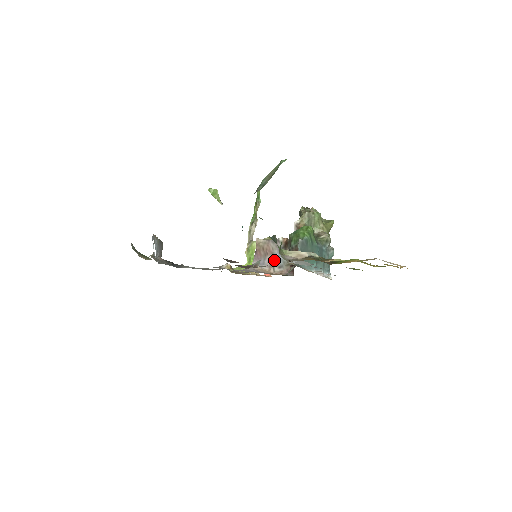
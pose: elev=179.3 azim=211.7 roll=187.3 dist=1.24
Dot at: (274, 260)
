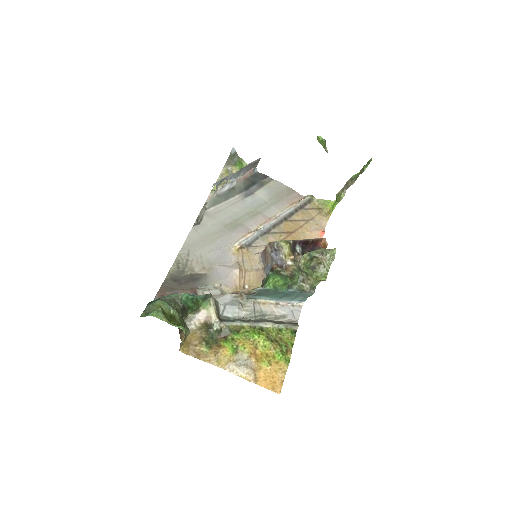
Dot at: (266, 267)
